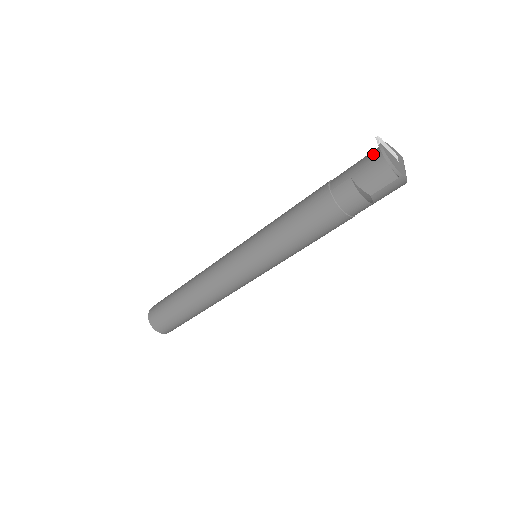
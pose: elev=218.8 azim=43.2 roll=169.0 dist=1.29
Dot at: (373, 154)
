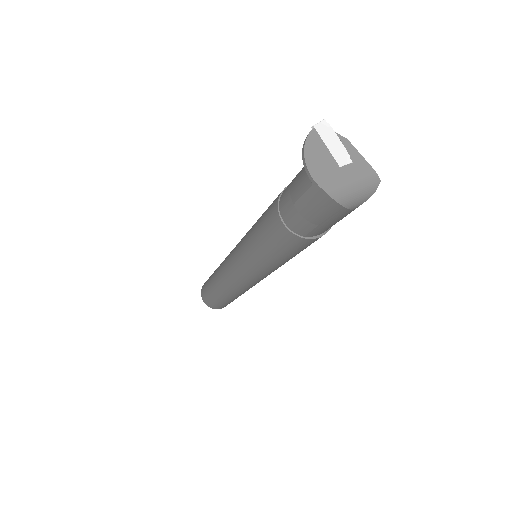
Dot at: occluded
